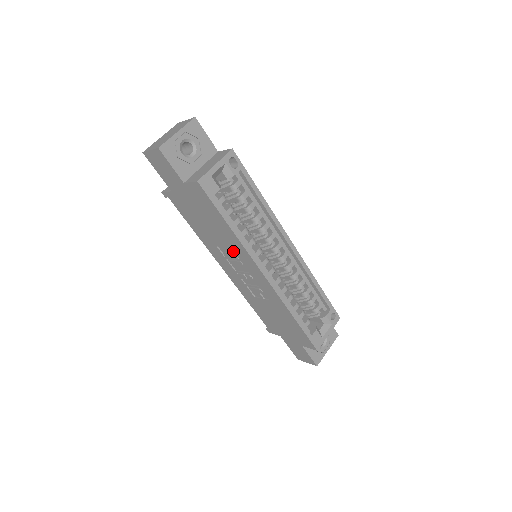
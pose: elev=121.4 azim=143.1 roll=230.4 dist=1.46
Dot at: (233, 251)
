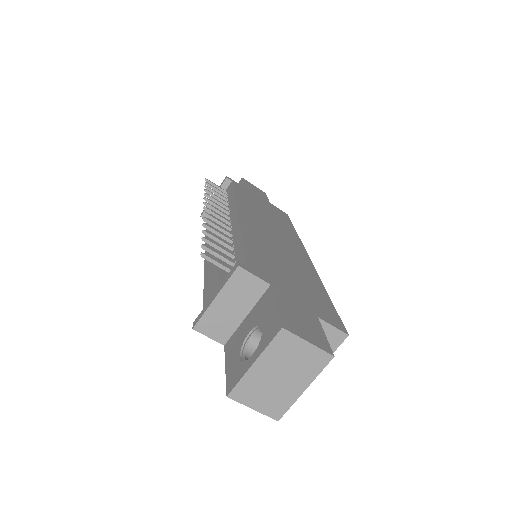
Dot at: occluded
